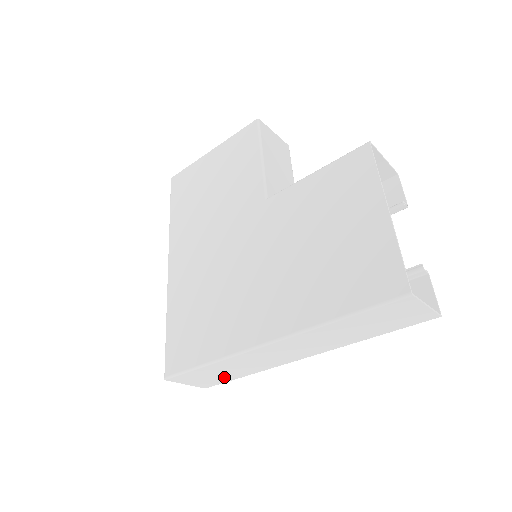
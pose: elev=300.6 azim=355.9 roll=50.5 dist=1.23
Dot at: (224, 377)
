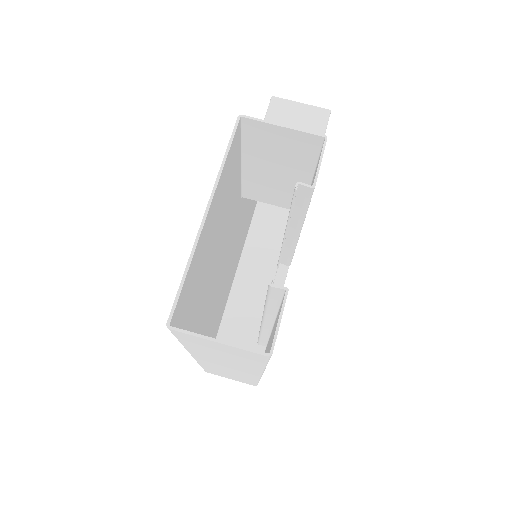
Dot at: (242, 379)
